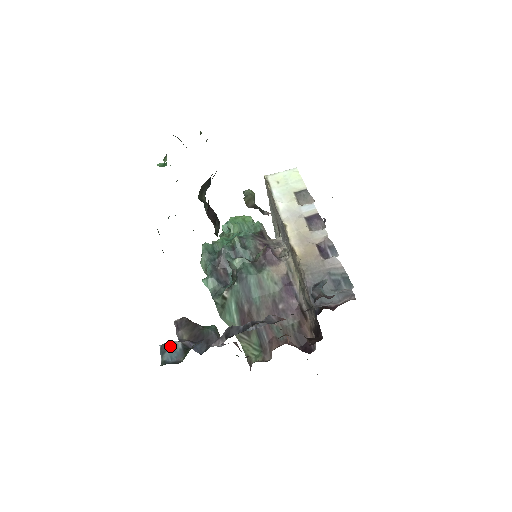
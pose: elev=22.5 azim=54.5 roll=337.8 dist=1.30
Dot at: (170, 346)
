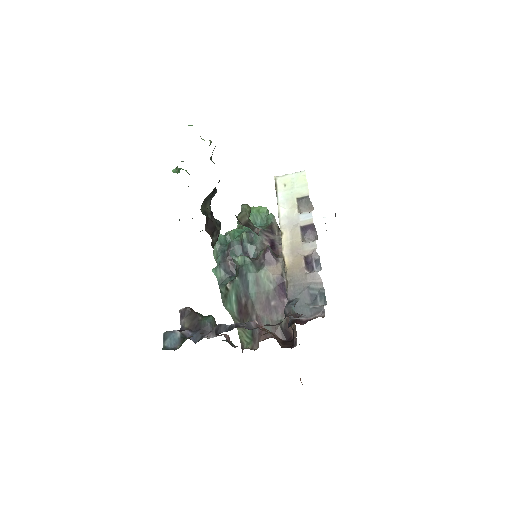
Dot at: (171, 334)
